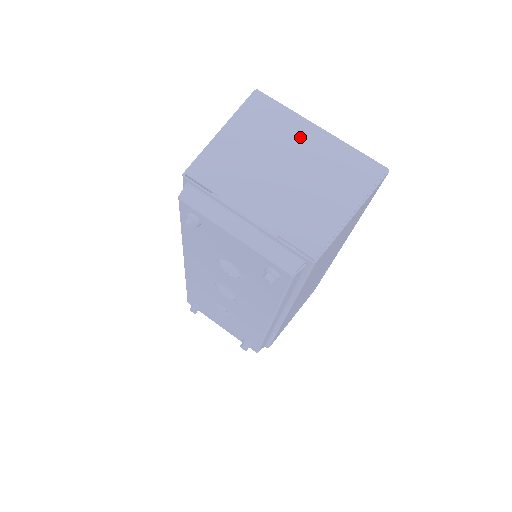
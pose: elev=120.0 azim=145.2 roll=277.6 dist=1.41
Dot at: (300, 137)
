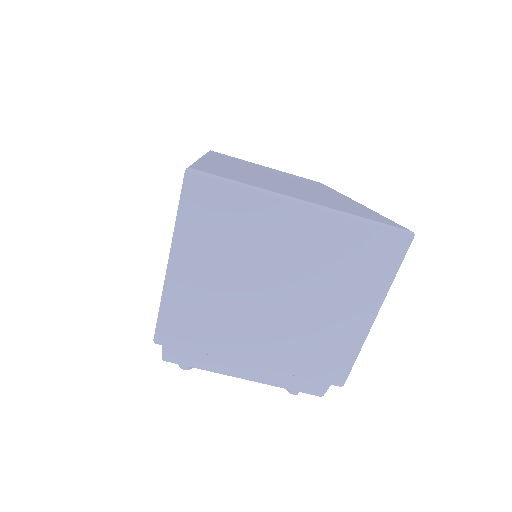
Dot at: (280, 232)
